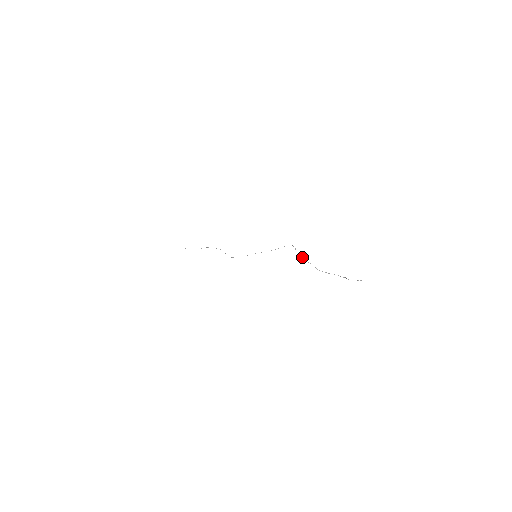
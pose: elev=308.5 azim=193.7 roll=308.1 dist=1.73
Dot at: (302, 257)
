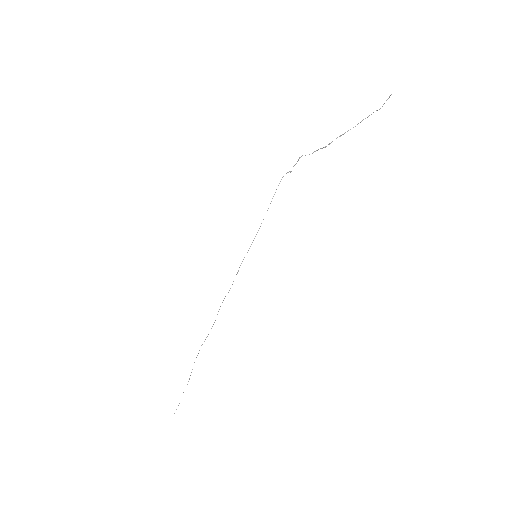
Dot at: (299, 157)
